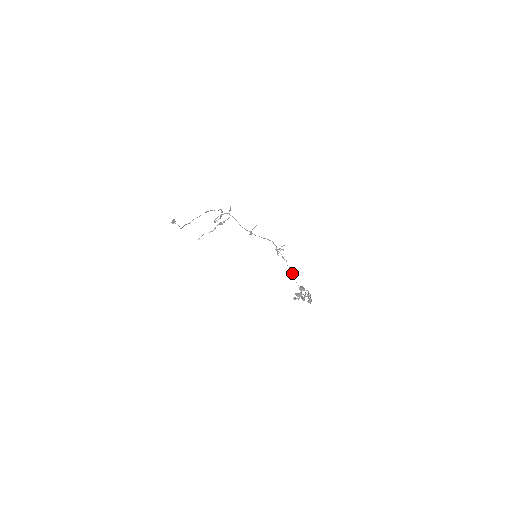
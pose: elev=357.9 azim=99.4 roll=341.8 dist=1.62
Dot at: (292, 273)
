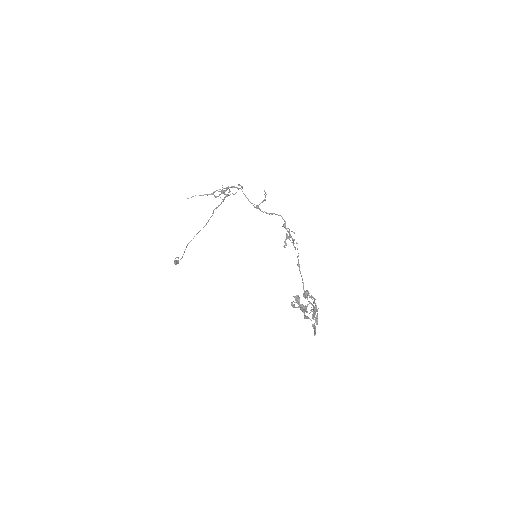
Dot at: occluded
